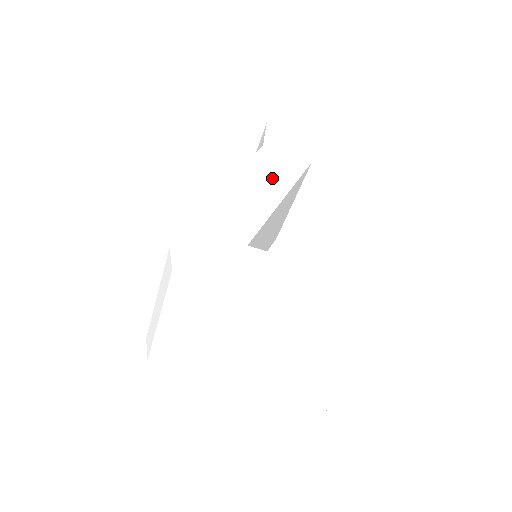
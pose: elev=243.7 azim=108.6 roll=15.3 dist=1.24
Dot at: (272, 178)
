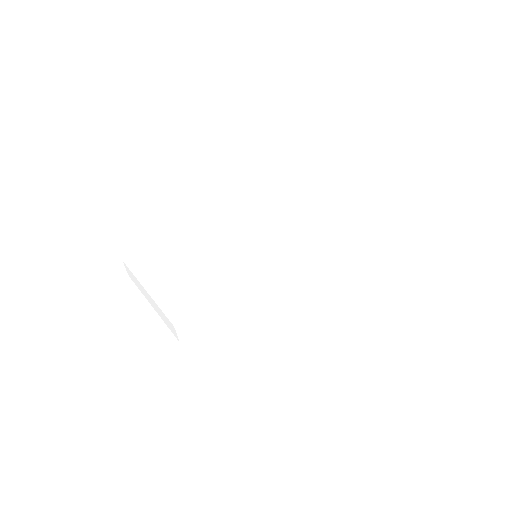
Dot at: (325, 245)
